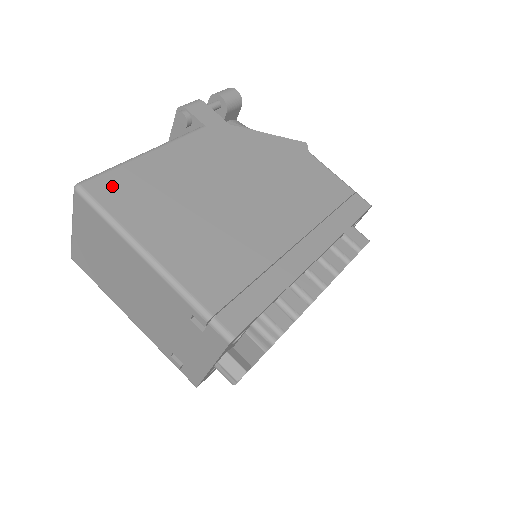
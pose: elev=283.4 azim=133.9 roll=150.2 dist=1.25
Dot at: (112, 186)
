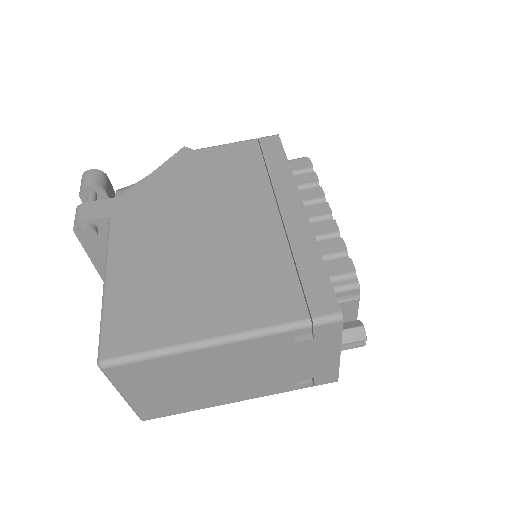
Dot at: (122, 332)
